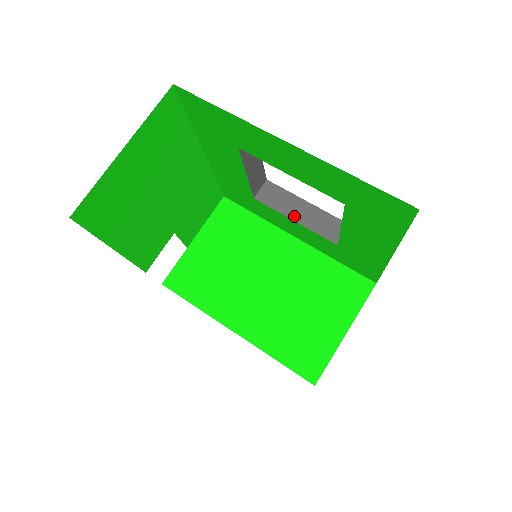
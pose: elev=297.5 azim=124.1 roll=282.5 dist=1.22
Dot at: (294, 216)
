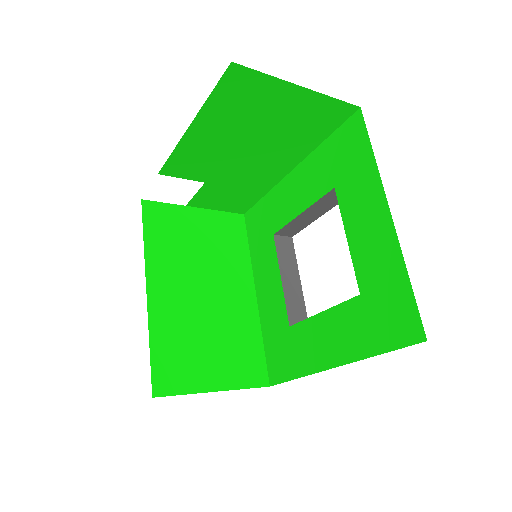
Dot at: (284, 276)
